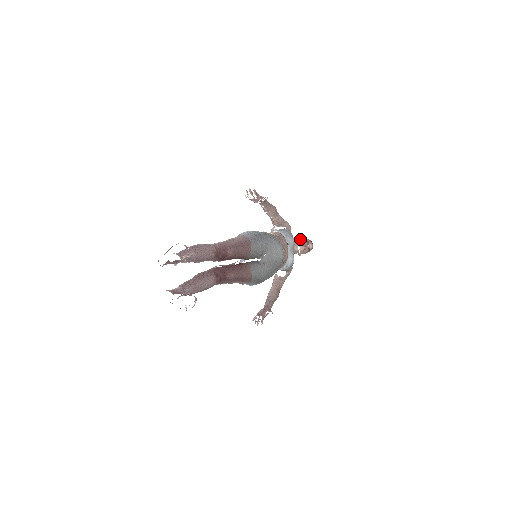
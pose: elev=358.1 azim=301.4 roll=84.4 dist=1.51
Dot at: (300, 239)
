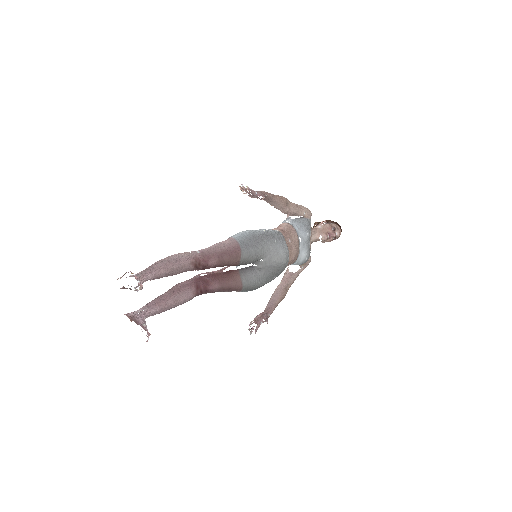
Dot at: (325, 225)
